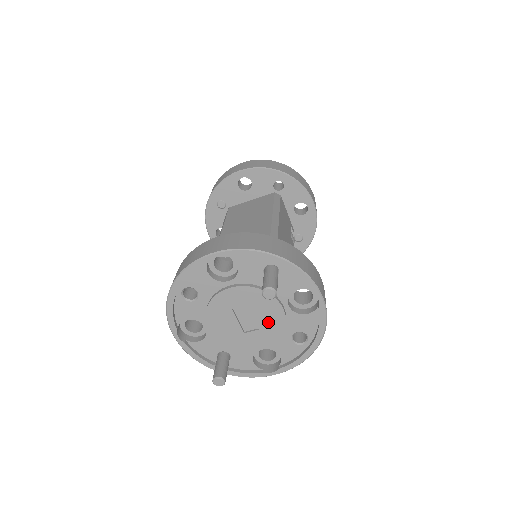
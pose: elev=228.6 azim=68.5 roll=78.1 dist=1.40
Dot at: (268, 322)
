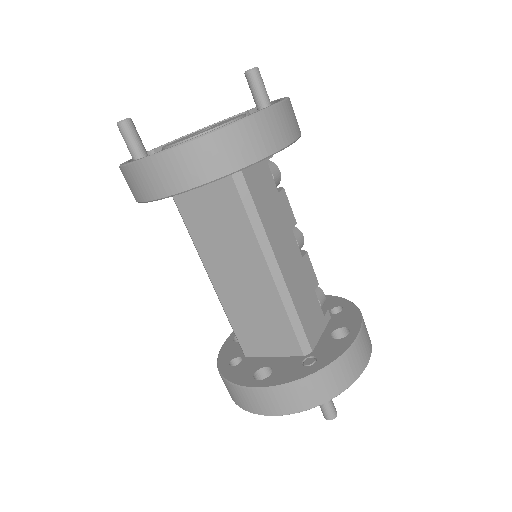
Dot at: occluded
